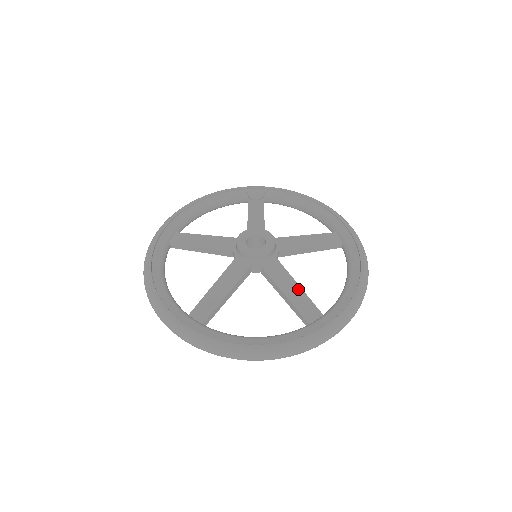
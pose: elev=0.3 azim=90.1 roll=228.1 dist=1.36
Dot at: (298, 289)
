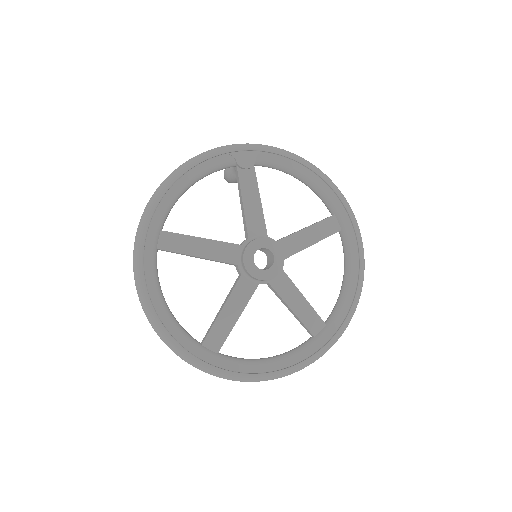
Dot at: (304, 302)
